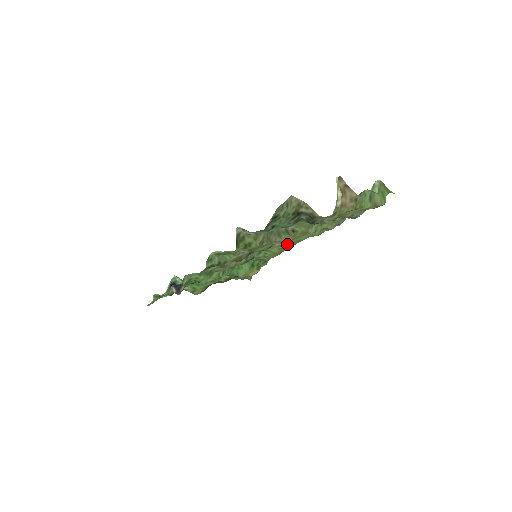
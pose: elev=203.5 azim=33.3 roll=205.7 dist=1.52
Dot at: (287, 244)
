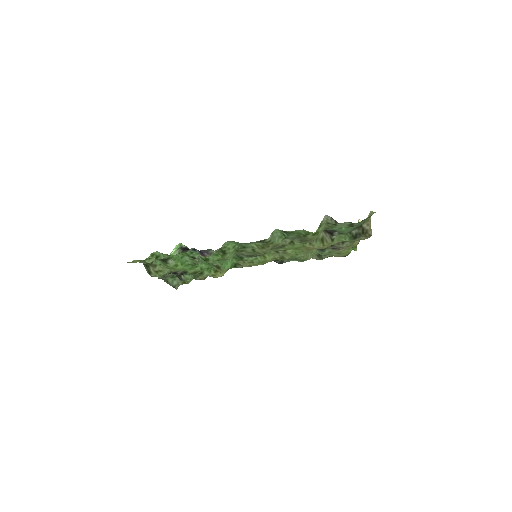
Dot at: (286, 255)
